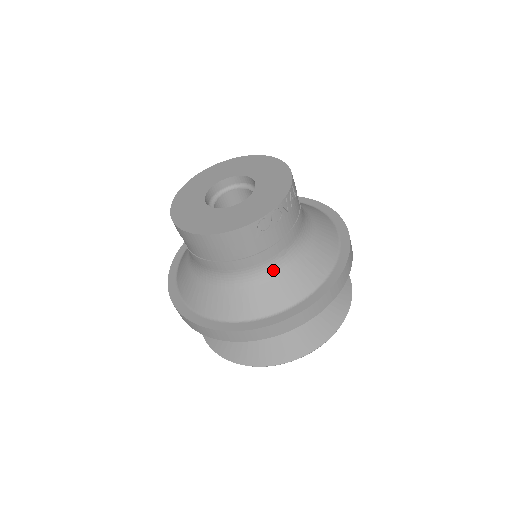
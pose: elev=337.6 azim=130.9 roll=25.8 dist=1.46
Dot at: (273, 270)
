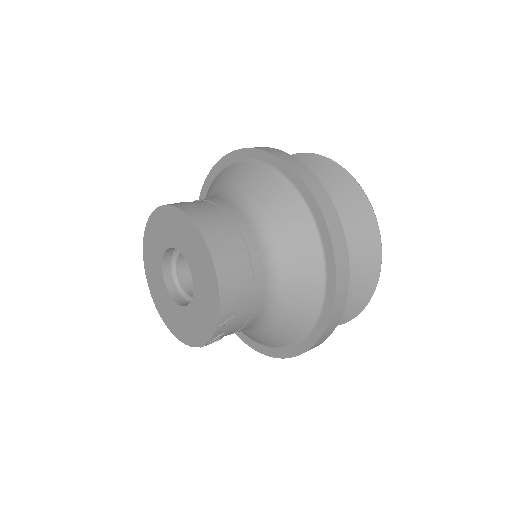
Dot at: (247, 330)
